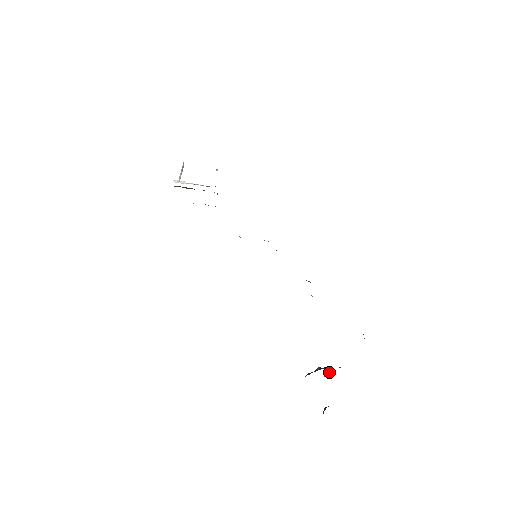
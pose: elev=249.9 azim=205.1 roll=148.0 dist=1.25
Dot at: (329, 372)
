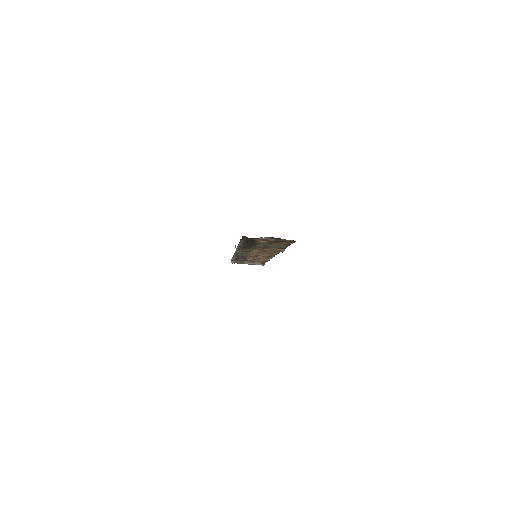
Dot at: occluded
